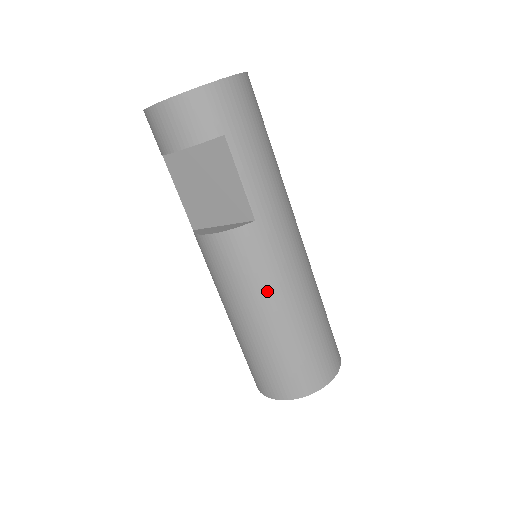
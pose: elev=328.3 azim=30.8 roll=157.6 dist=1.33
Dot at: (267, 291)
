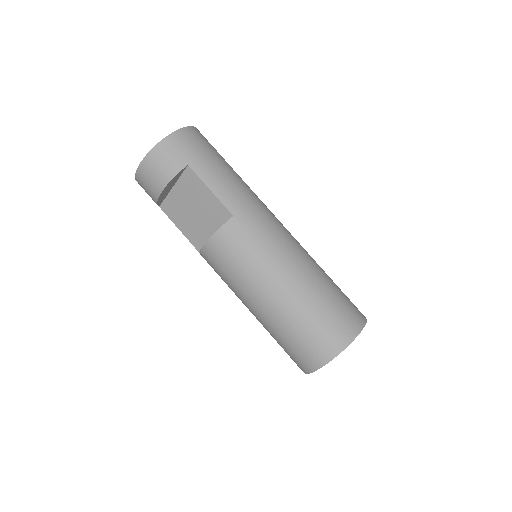
Dot at: (265, 268)
